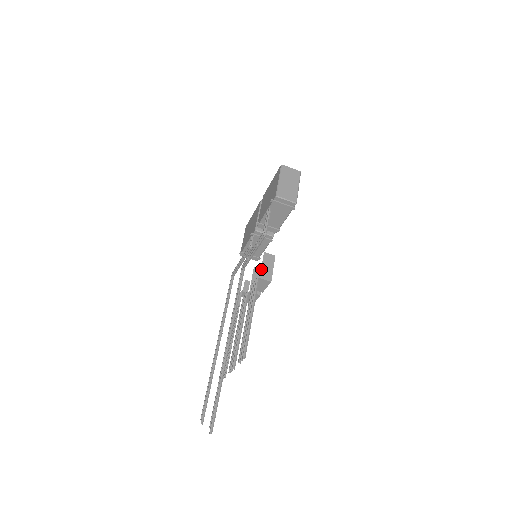
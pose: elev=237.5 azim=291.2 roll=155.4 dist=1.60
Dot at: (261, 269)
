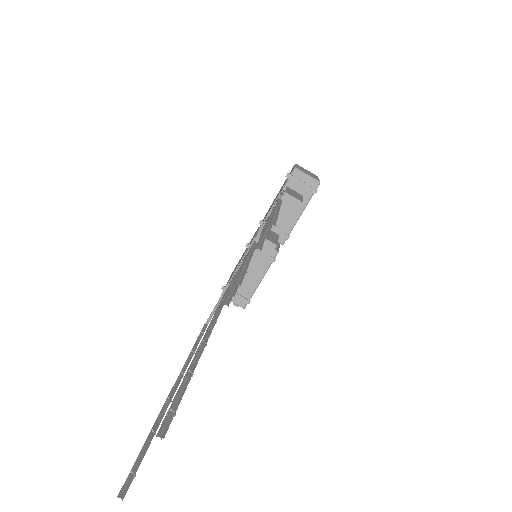
Dot at: (285, 190)
